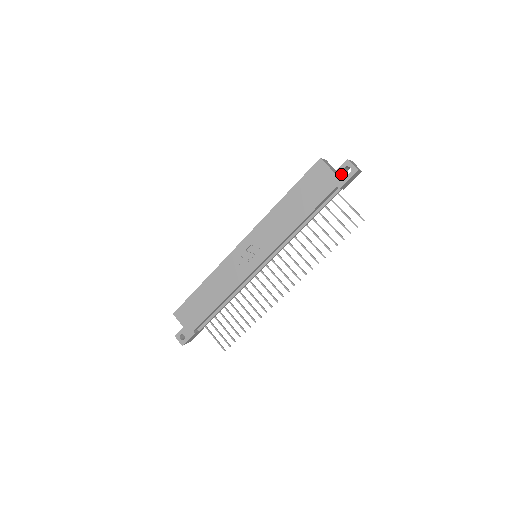
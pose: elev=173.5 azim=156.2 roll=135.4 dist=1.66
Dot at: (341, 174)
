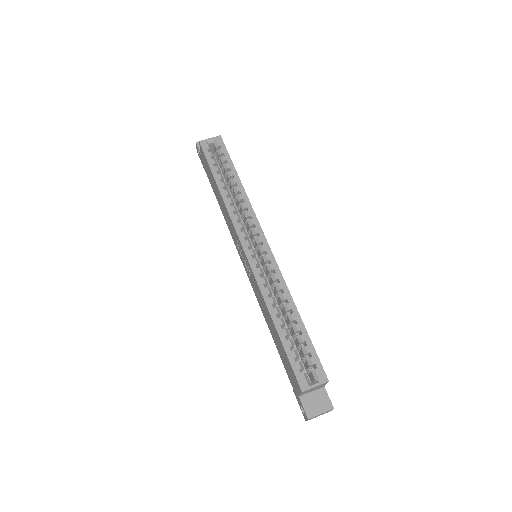
Dot at: (300, 402)
